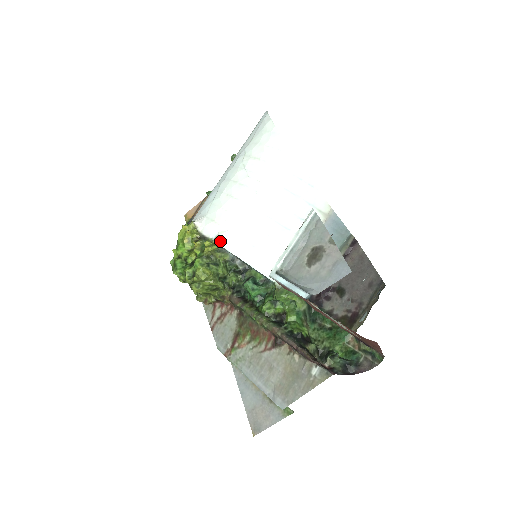
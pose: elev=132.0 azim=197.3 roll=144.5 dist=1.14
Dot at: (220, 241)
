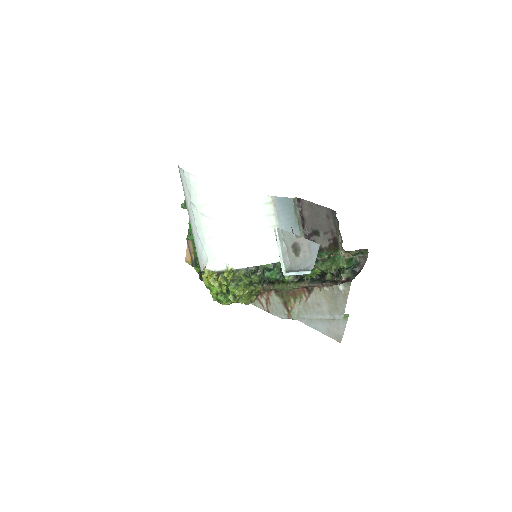
Dot at: (231, 267)
